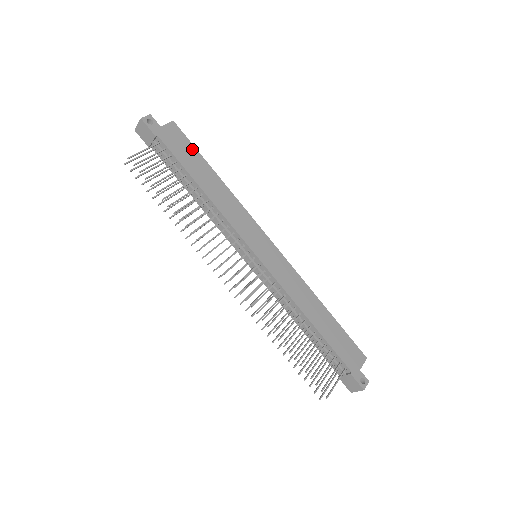
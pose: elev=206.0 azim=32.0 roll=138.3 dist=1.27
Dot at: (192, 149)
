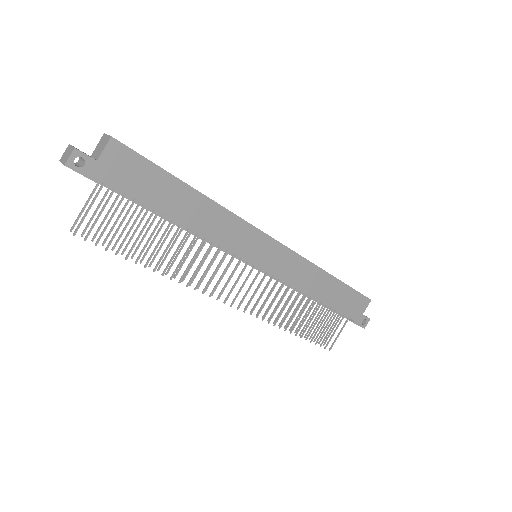
Dot at: (152, 170)
